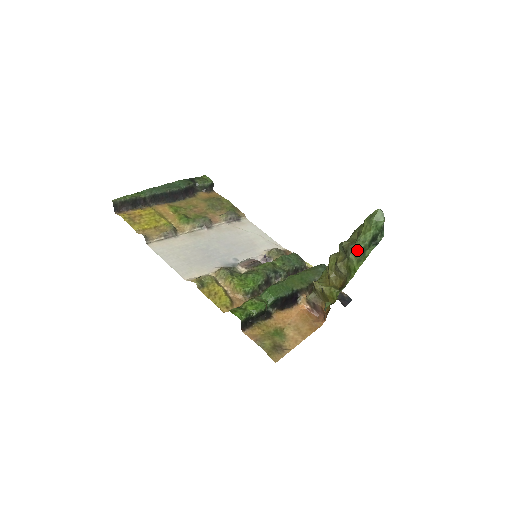
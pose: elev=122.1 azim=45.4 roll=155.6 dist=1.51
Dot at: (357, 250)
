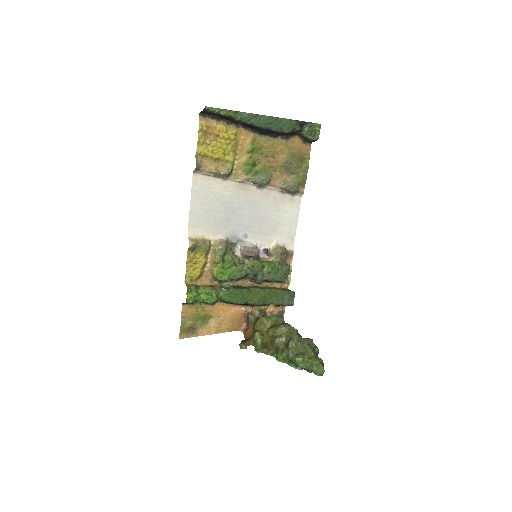
Dot at: (289, 358)
